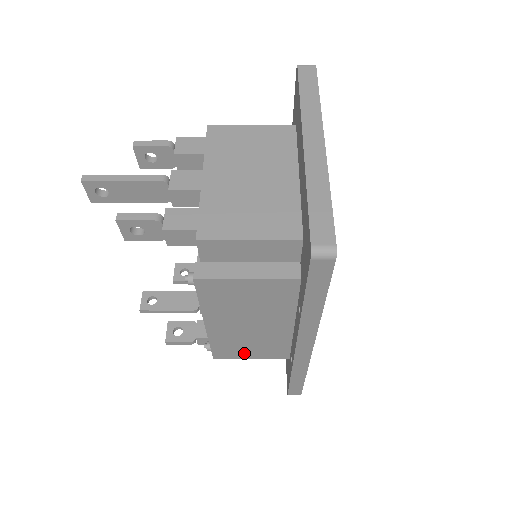
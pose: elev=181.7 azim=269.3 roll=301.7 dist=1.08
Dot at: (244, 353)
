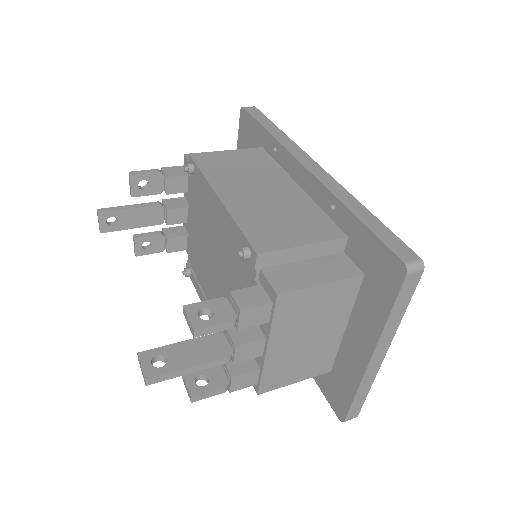
Dot at: occluded
